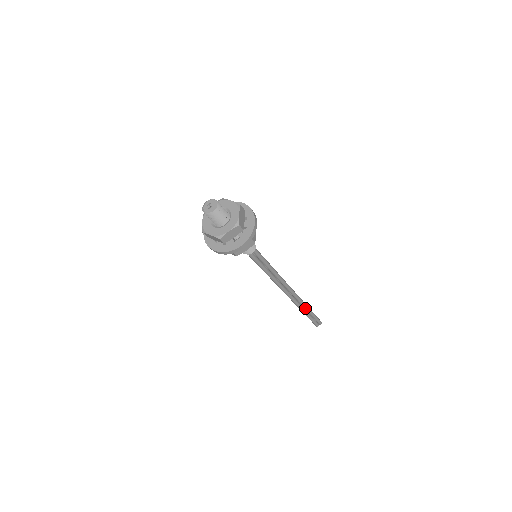
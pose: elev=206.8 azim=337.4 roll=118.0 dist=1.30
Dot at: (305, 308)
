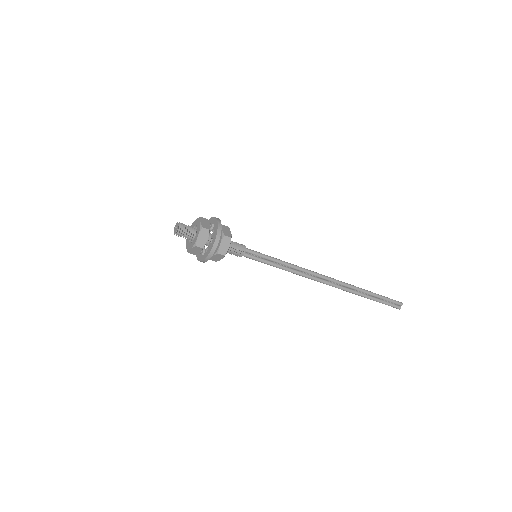
Dot at: (362, 292)
